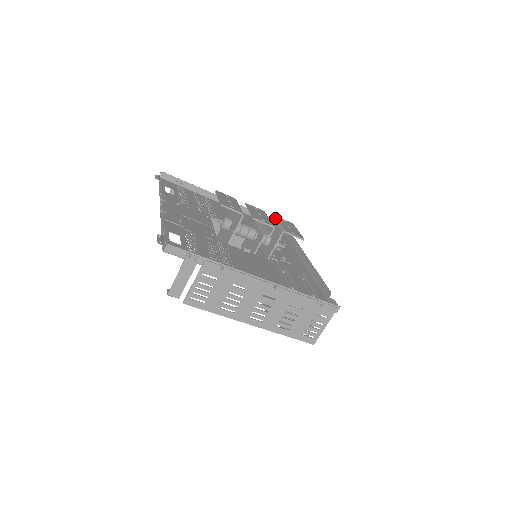
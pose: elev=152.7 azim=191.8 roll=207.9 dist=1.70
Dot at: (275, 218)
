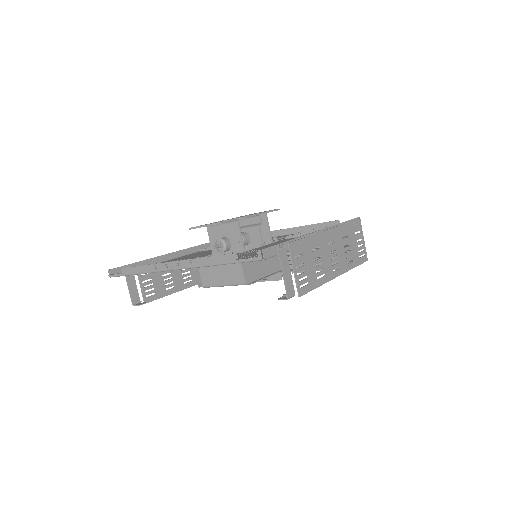
Dot at: occluded
